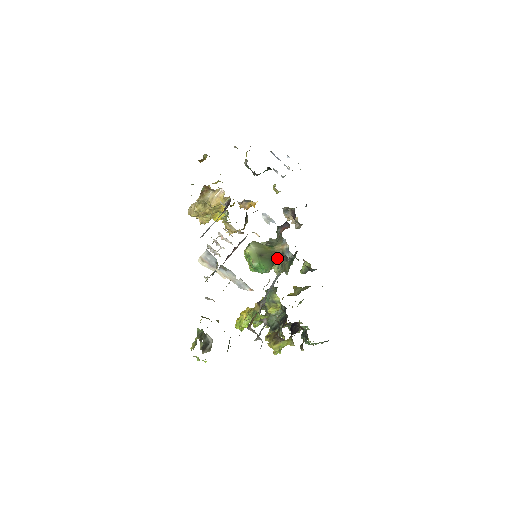
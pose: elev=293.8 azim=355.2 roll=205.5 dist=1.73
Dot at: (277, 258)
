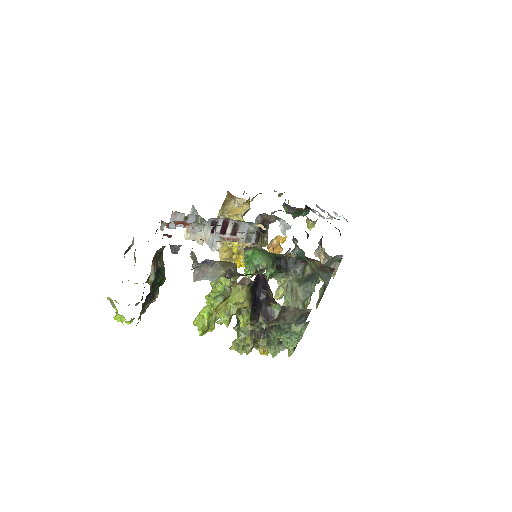
Dot at: (282, 263)
